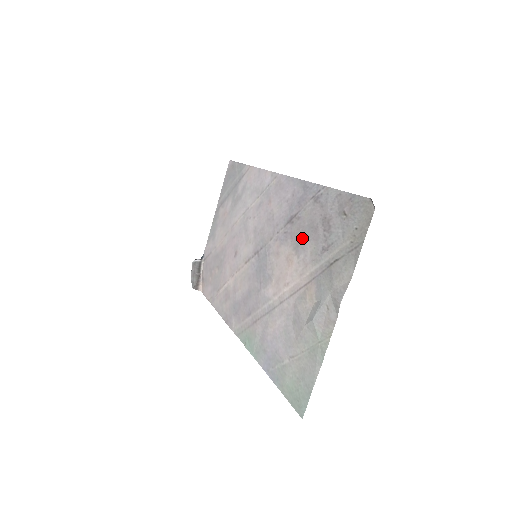
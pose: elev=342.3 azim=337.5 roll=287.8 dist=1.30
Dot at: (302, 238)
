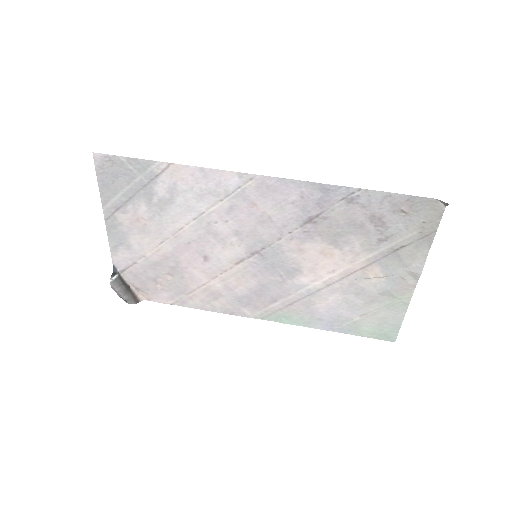
Dot at: (341, 235)
